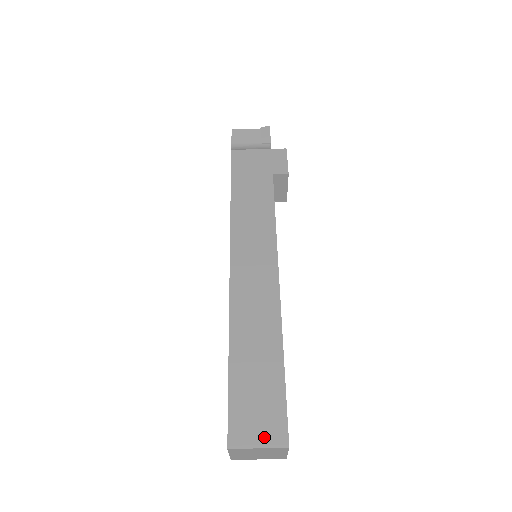
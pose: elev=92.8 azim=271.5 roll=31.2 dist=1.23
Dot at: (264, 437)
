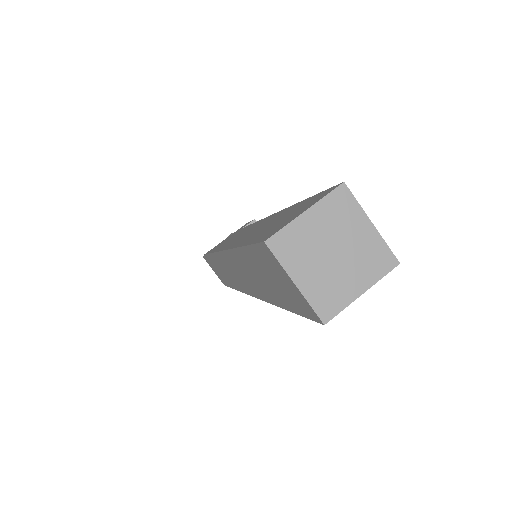
Dot at: (307, 207)
